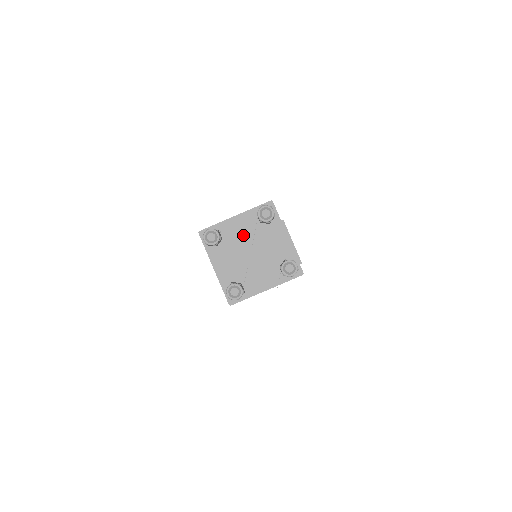
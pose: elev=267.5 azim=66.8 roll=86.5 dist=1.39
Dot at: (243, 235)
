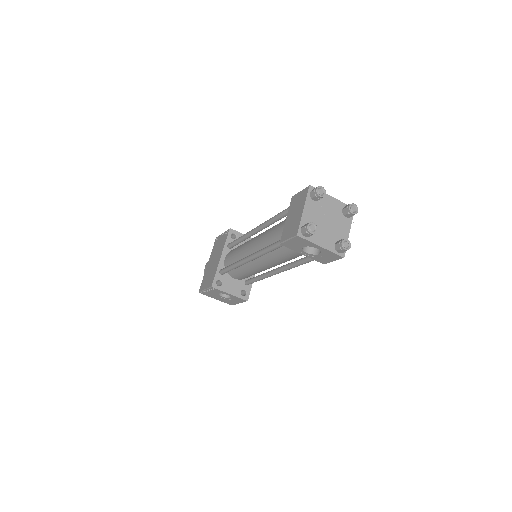
Dot at: (316, 216)
